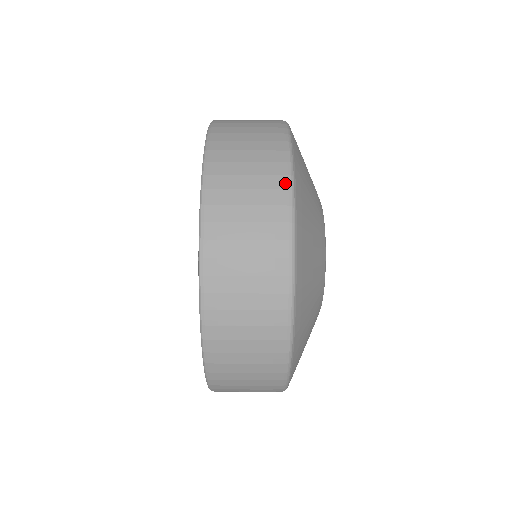
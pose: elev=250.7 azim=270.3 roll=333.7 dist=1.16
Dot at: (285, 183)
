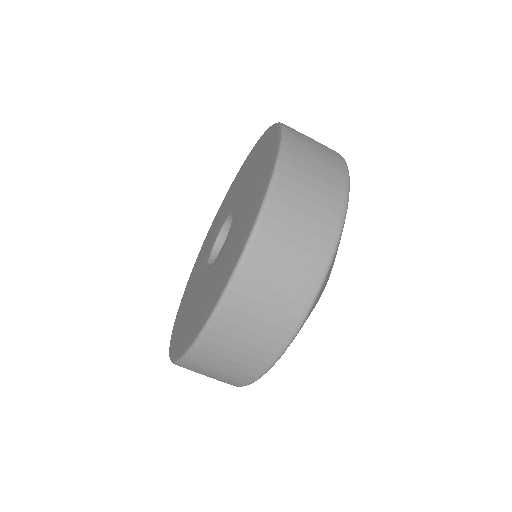
Dot at: (344, 187)
